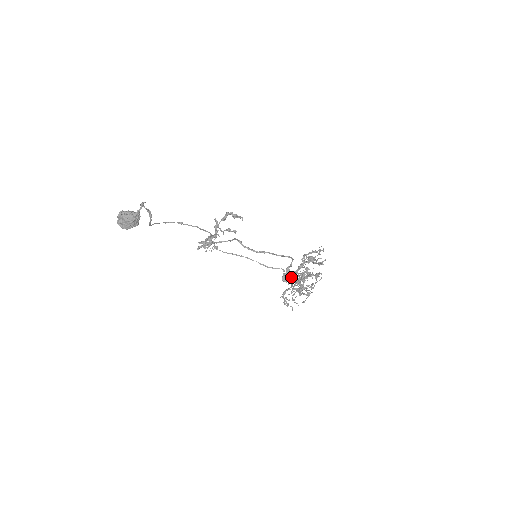
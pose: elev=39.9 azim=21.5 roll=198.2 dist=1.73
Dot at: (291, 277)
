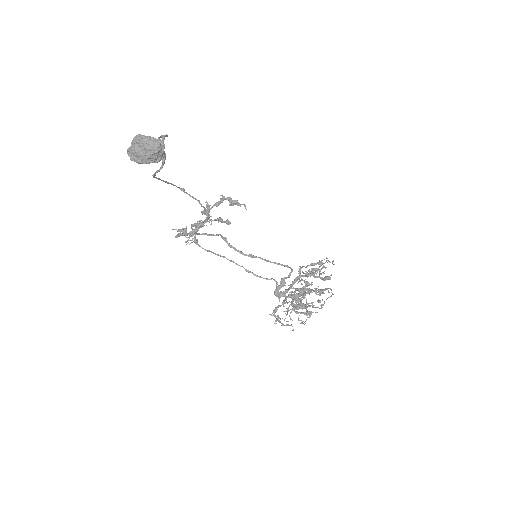
Dot at: (285, 291)
